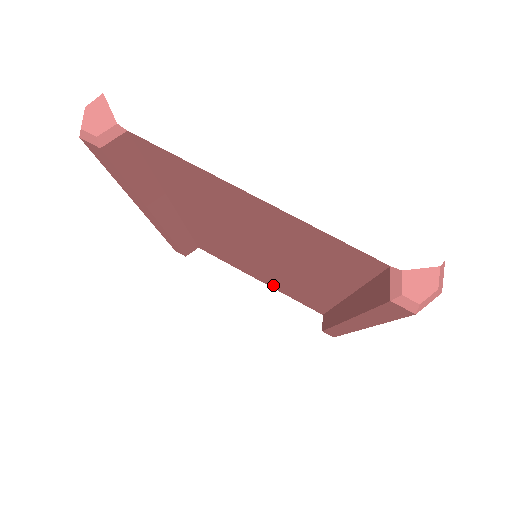
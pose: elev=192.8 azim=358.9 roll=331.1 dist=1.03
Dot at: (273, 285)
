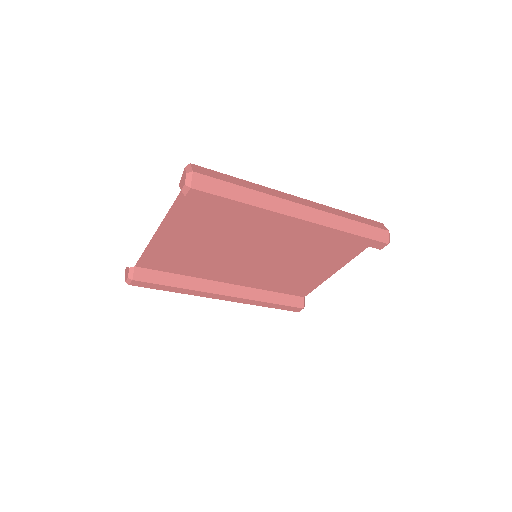
Dot at: (333, 264)
